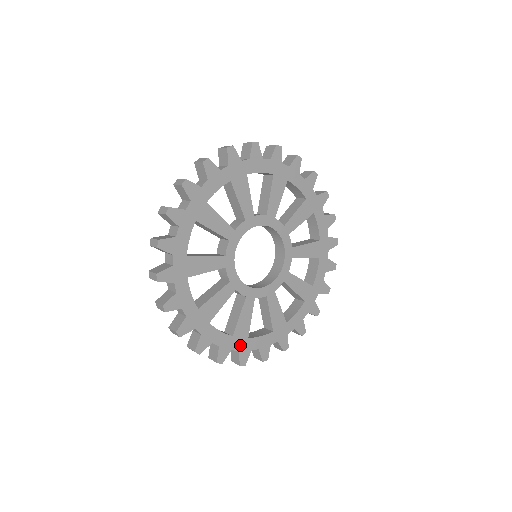
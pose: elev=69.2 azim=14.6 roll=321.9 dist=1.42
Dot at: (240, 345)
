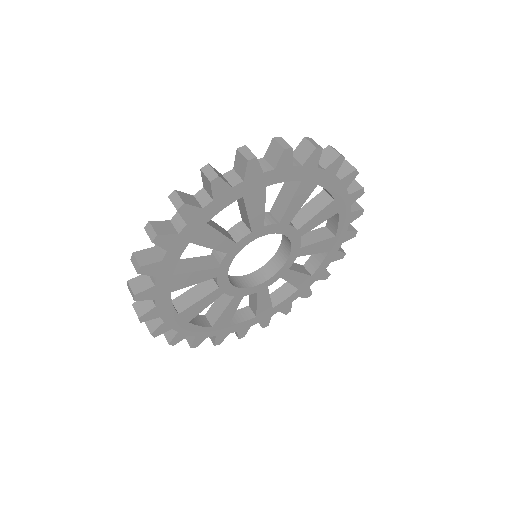
Dot at: (218, 332)
